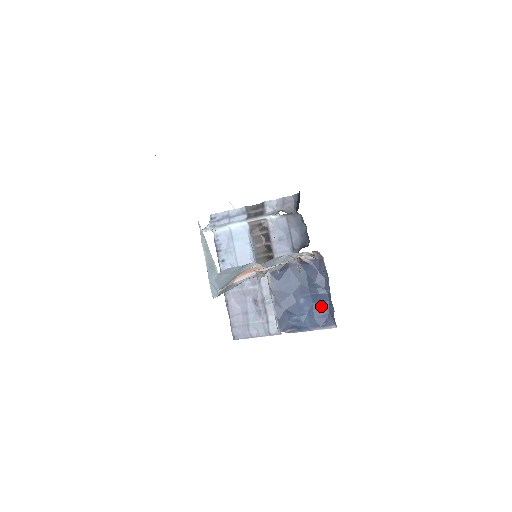
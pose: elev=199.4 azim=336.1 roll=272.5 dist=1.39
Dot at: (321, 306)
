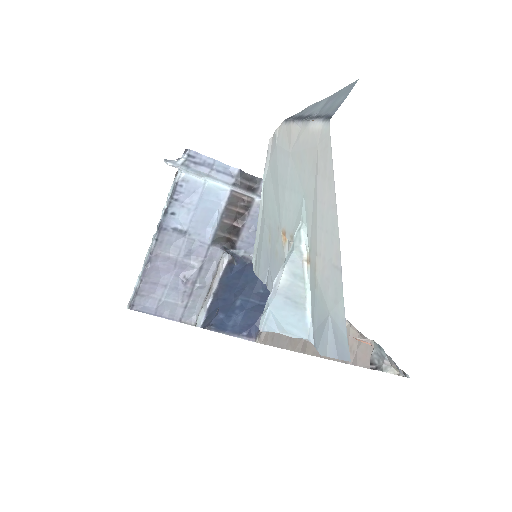
Dot at: (252, 315)
